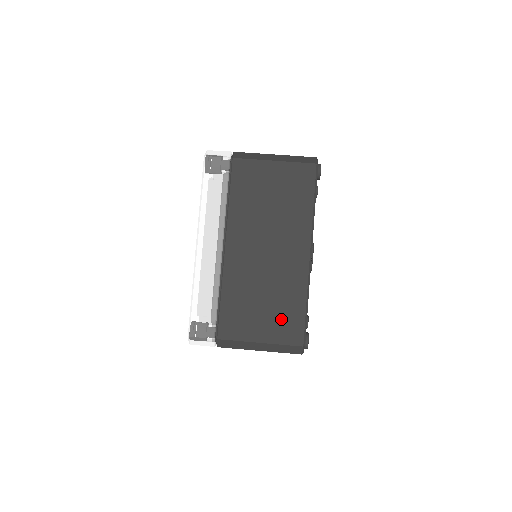
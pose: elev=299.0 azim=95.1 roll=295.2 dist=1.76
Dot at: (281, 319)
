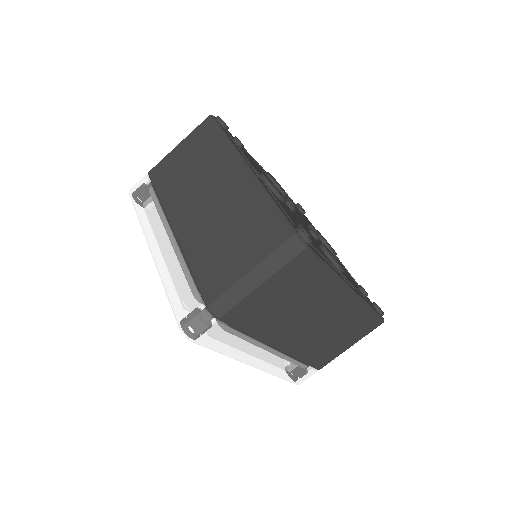
Dot at: (357, 329)
